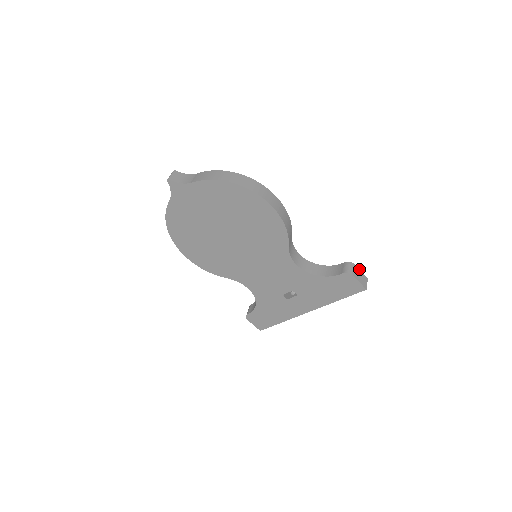
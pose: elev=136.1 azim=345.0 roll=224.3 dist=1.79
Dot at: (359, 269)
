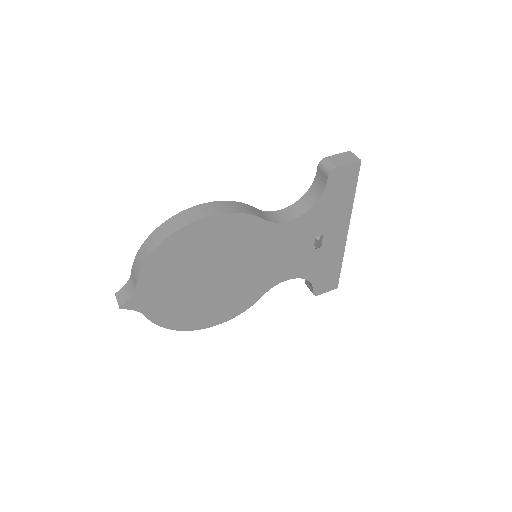
Dot at: (334, 155)
